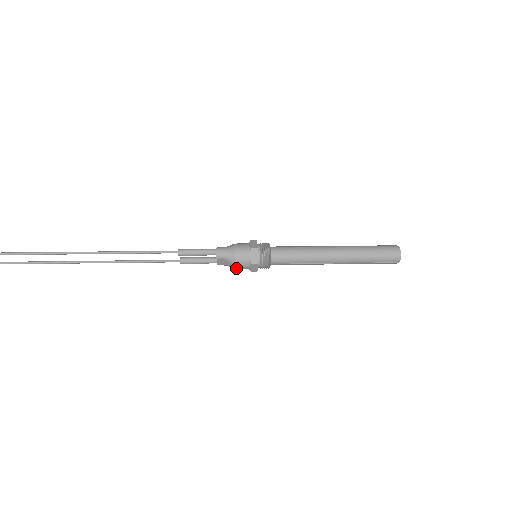
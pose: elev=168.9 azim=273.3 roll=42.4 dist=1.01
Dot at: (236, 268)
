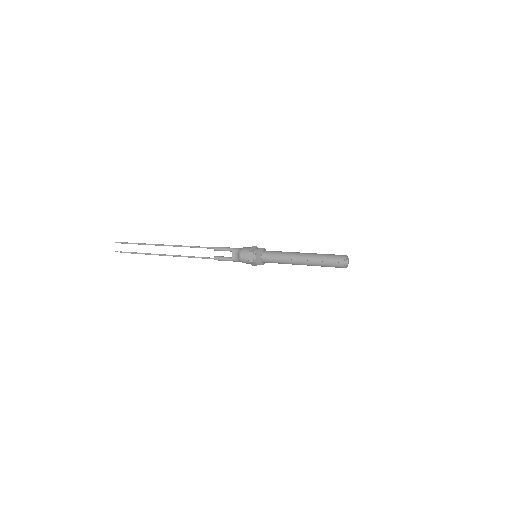
Dot at: (241, 258)
